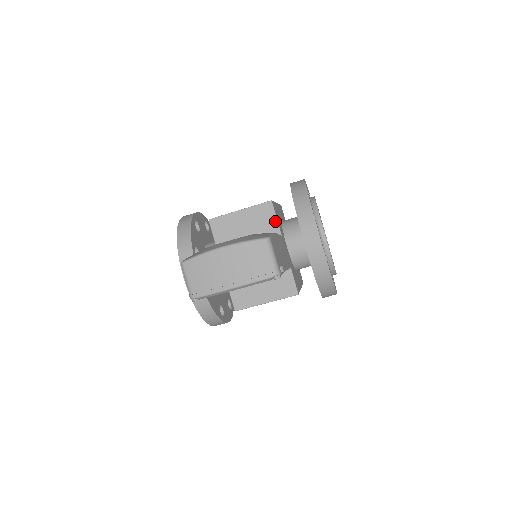
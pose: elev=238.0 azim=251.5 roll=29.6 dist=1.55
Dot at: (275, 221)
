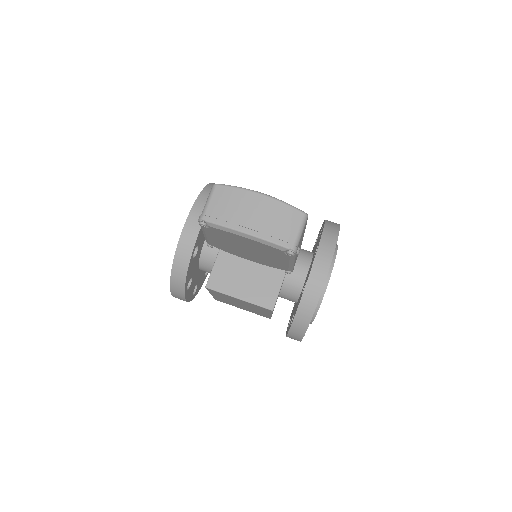
Dot at: occluded
